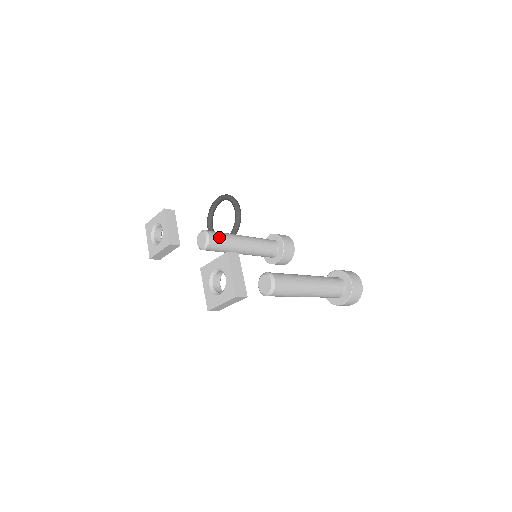
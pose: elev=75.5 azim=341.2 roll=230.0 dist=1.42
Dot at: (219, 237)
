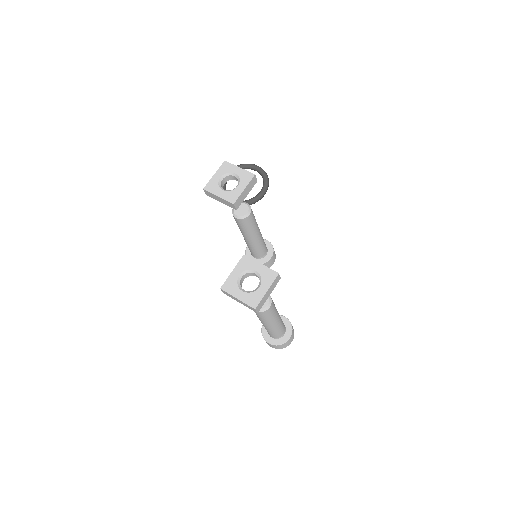
Dot at: (252, 220)
